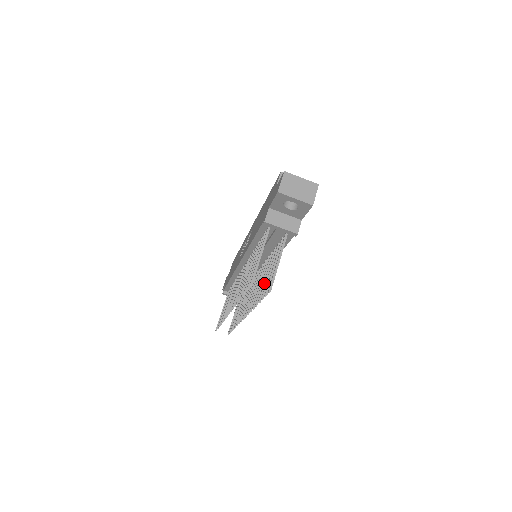
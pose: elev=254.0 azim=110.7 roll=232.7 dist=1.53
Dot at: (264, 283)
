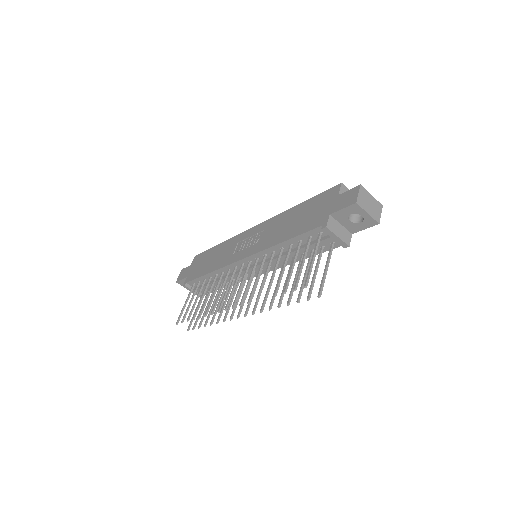
Dot at: (293, 286)
